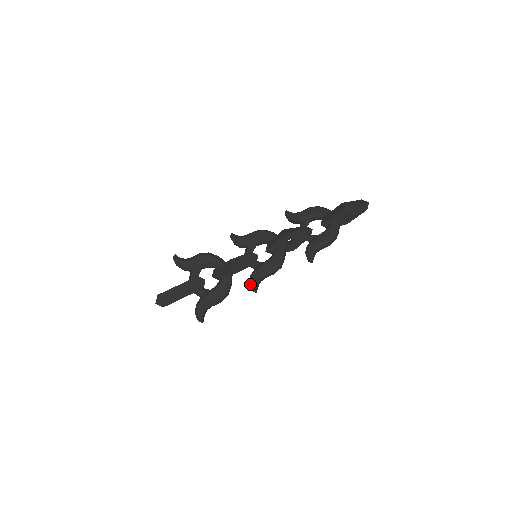
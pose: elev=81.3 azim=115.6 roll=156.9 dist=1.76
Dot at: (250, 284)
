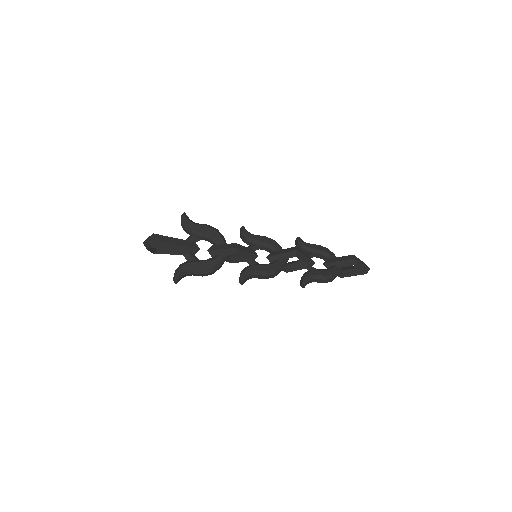
Dot at: (241, 274)
